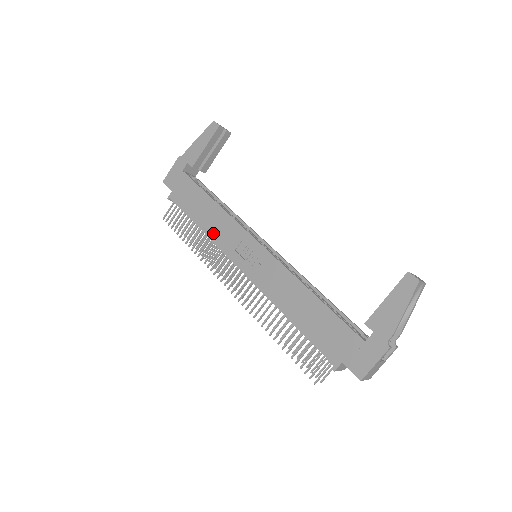
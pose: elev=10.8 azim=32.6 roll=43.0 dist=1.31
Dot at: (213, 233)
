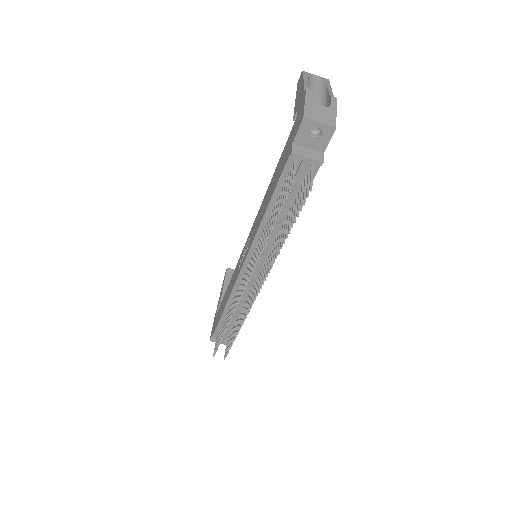
Dot at: (229, 293)
